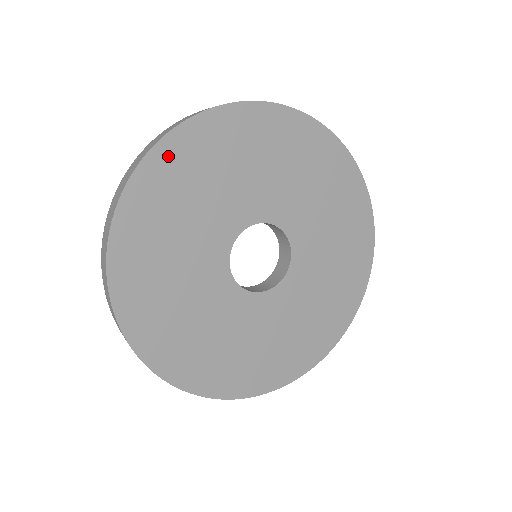
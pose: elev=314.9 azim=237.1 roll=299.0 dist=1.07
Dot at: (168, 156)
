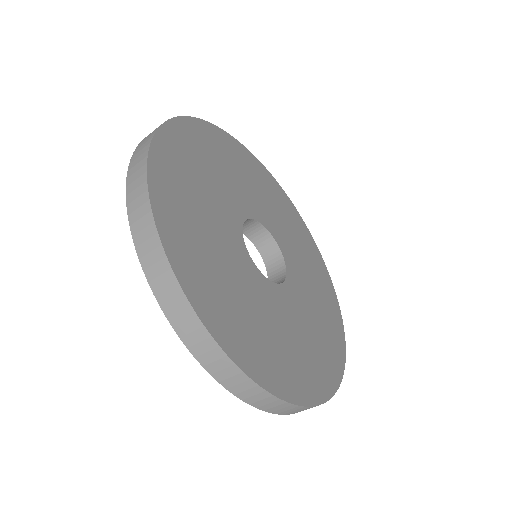
Dot at: (188, 130)
